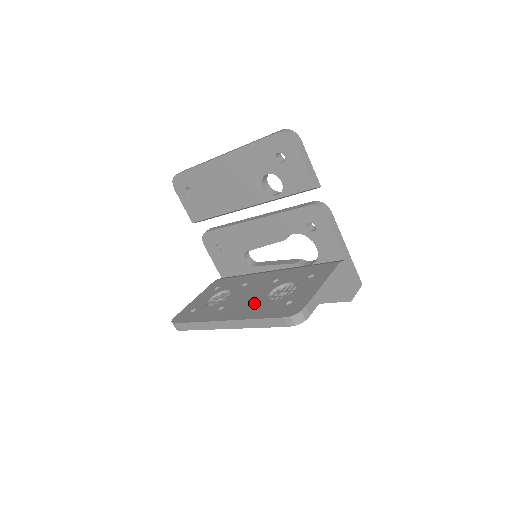
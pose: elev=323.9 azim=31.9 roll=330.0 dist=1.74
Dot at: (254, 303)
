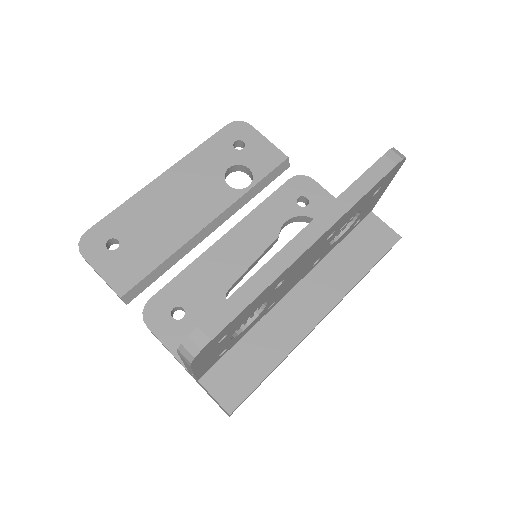
Dot at: occluded
